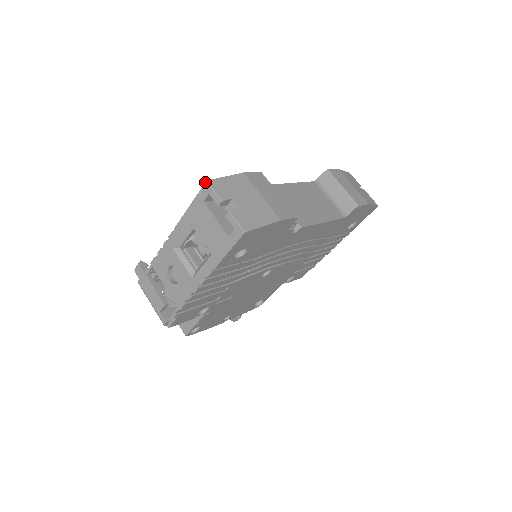
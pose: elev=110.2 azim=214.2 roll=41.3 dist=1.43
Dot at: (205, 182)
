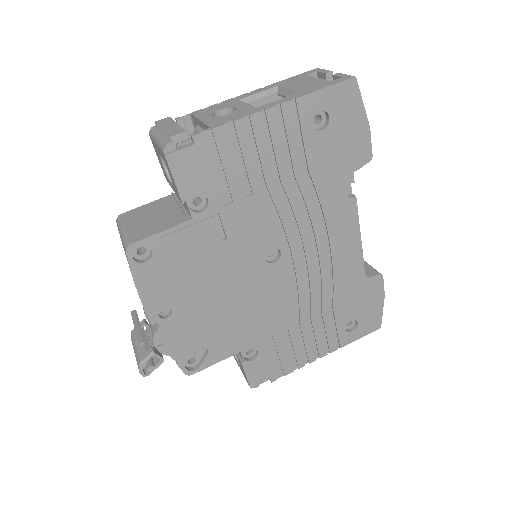
Dot at: occluded
